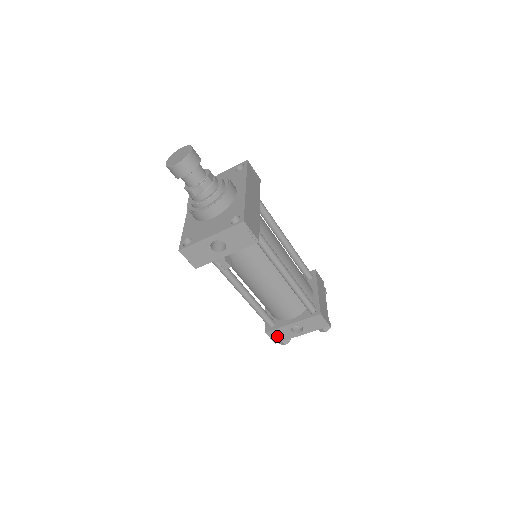
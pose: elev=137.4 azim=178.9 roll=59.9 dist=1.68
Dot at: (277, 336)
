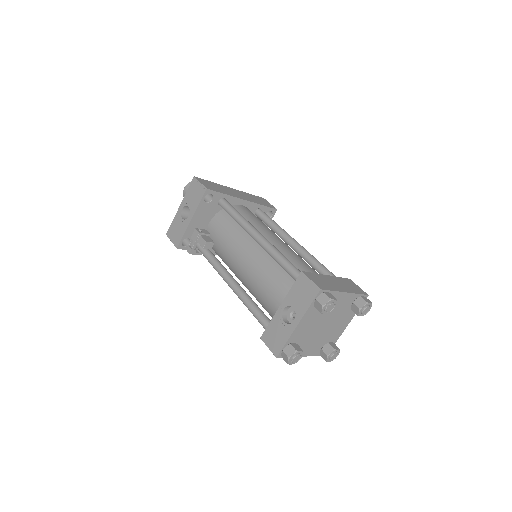
Dot at: (274, 340)
